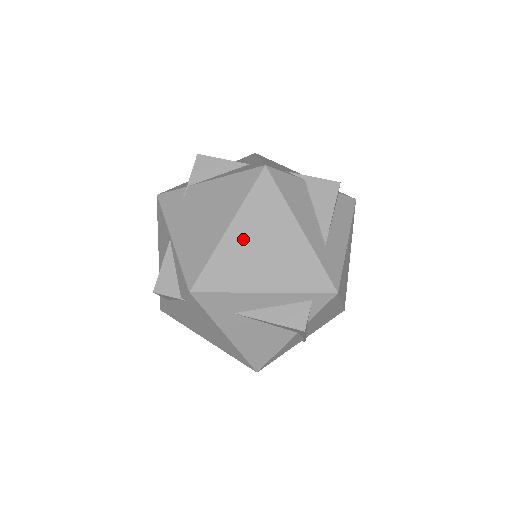
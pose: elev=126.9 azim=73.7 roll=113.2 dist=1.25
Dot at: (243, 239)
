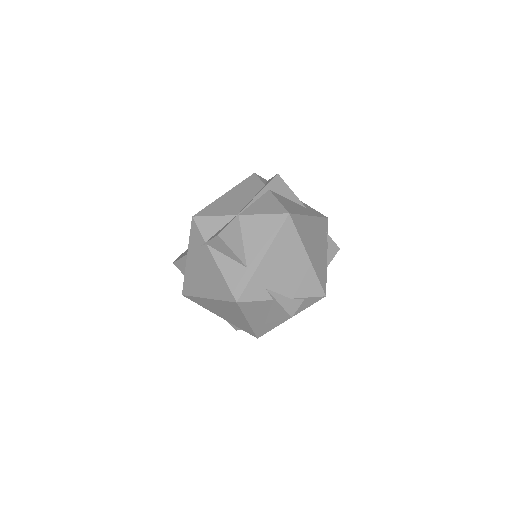
Dot at: (214, 305)
